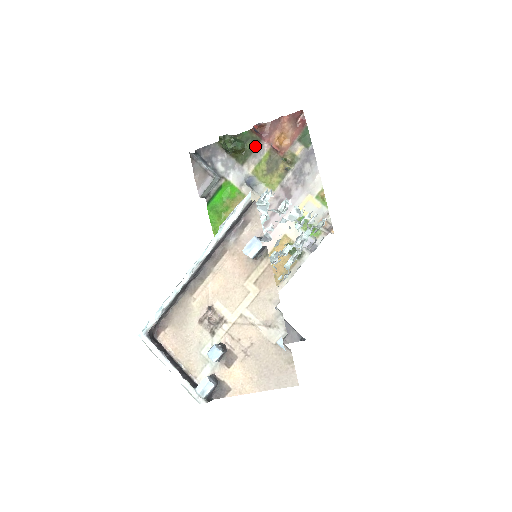
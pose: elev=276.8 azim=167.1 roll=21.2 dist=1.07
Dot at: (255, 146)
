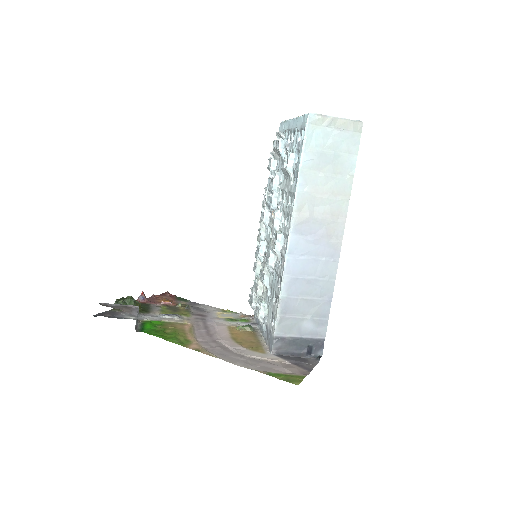
Dot at: (148, 306)
